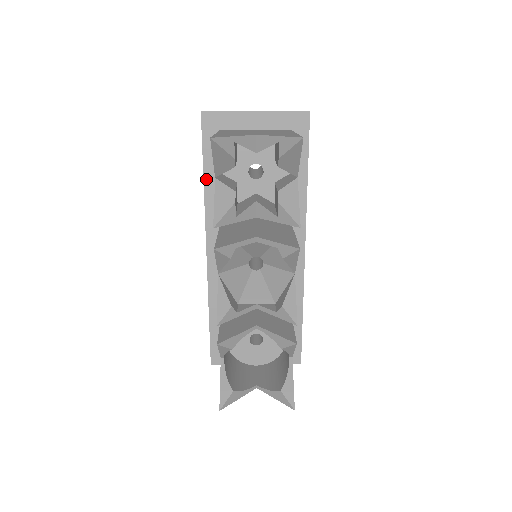
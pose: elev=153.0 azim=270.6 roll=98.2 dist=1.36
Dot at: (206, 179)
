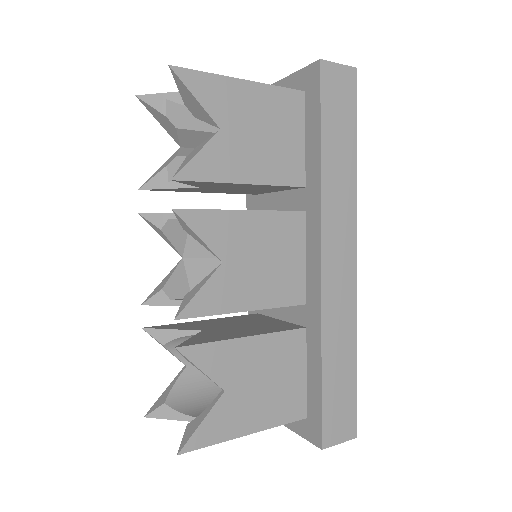
Dot at: occluded
